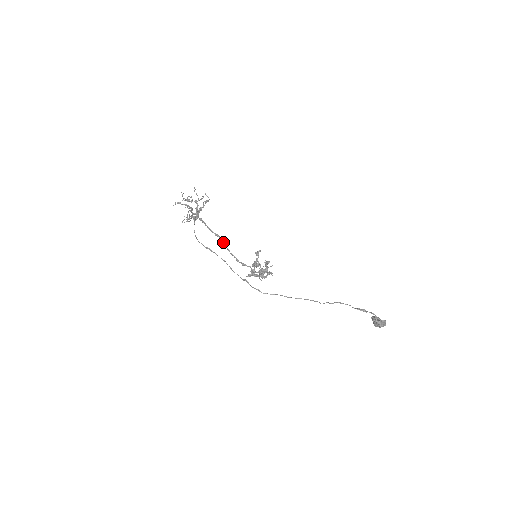
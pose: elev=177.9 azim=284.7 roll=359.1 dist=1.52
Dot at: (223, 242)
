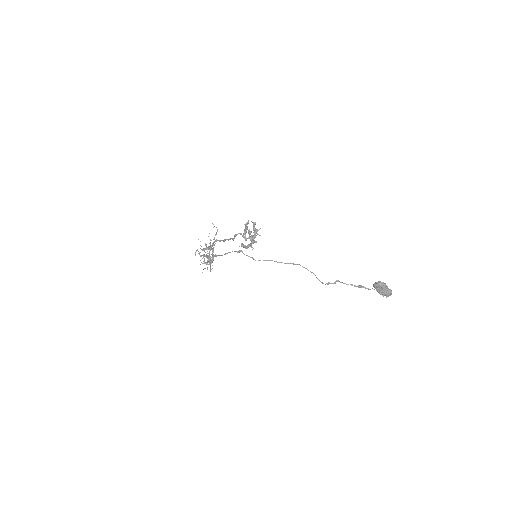
Dot at: (224, 241)
